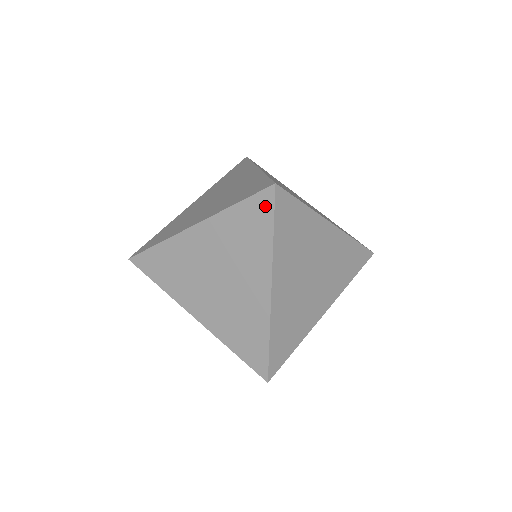
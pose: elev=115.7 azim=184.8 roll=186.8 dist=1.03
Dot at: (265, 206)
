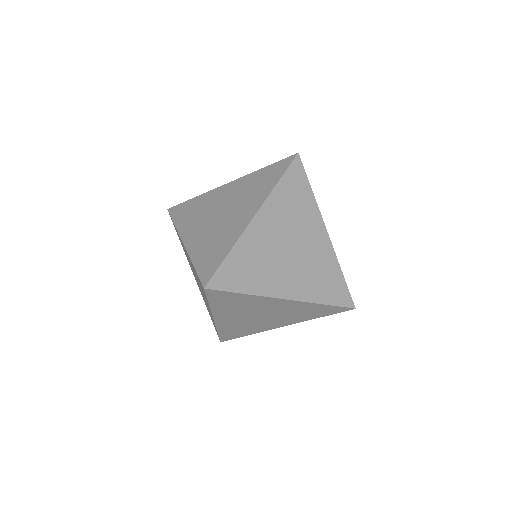
Dot at: (219, 294)
